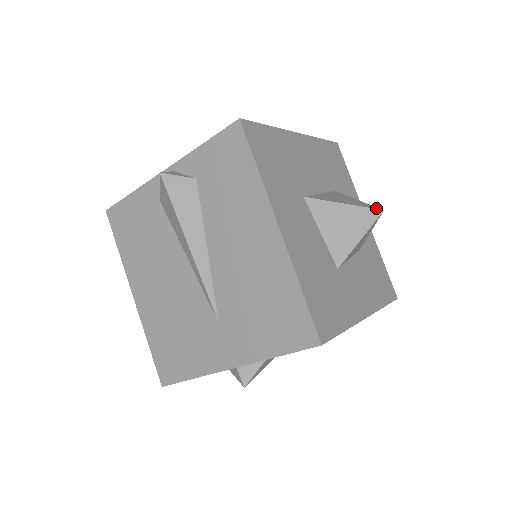
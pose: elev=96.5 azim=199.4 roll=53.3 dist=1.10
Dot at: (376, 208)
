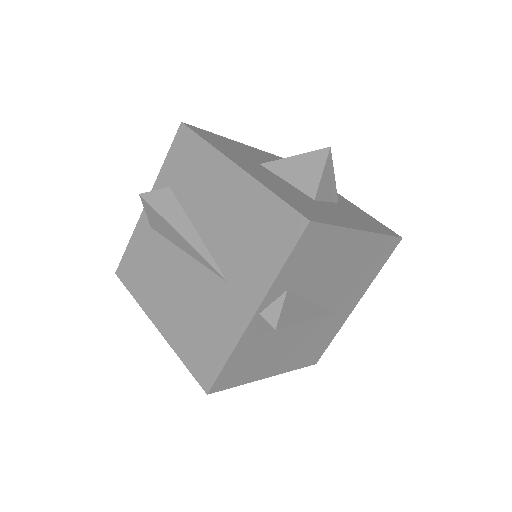
Dot at: (324, 149)
